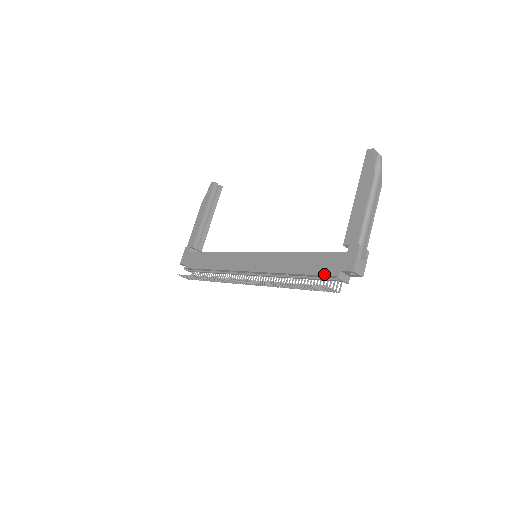
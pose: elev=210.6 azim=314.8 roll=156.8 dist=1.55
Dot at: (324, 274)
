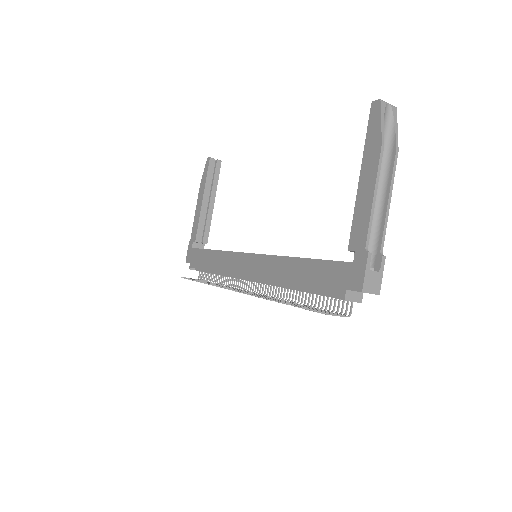
Dot at: (327, 292)
